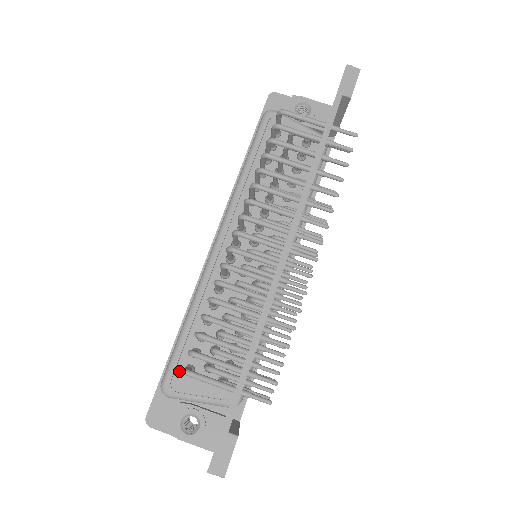
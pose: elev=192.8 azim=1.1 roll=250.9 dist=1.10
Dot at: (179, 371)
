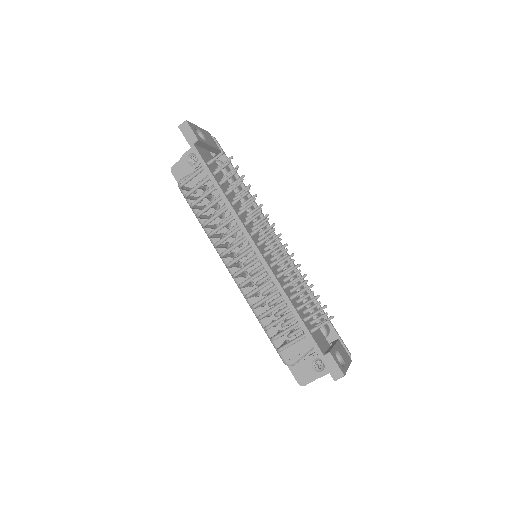
Dot at: occluded
